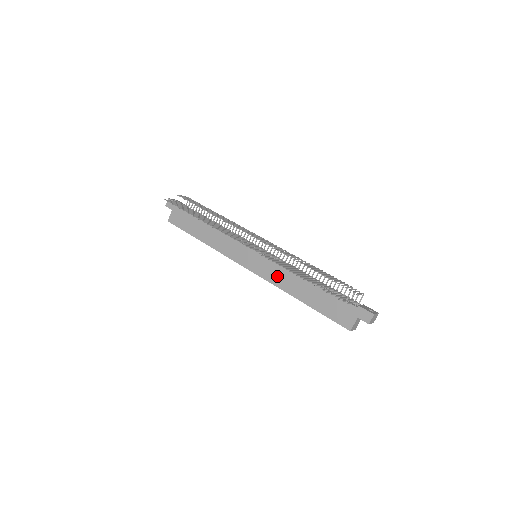
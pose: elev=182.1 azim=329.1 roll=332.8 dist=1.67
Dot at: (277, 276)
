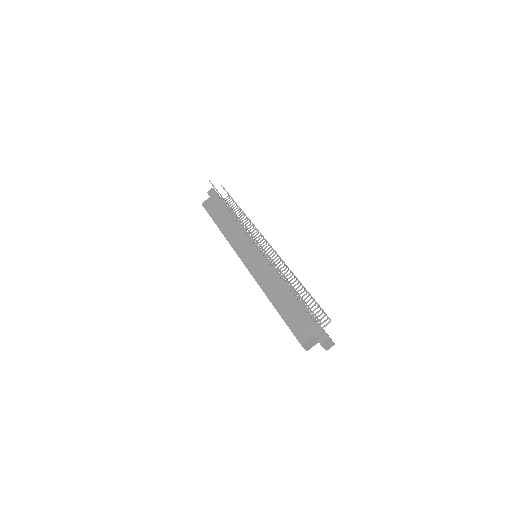
Dot at: (264, 276)
